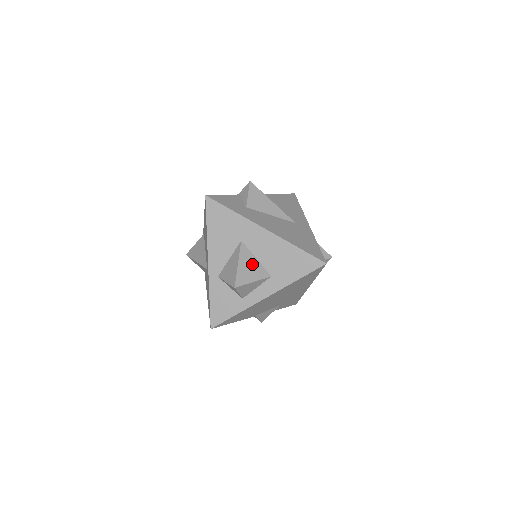
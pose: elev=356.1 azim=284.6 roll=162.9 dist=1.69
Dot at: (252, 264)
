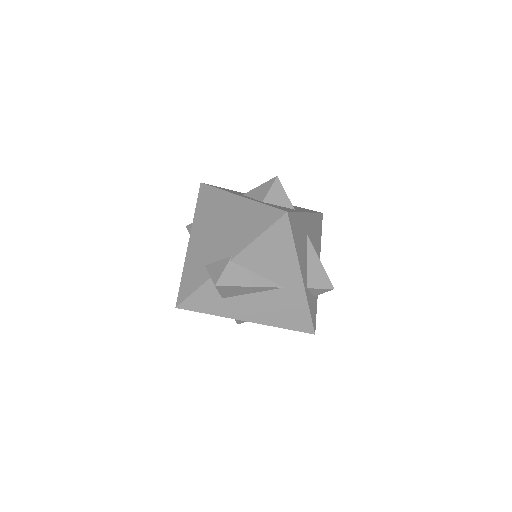
Dot at: occluded
